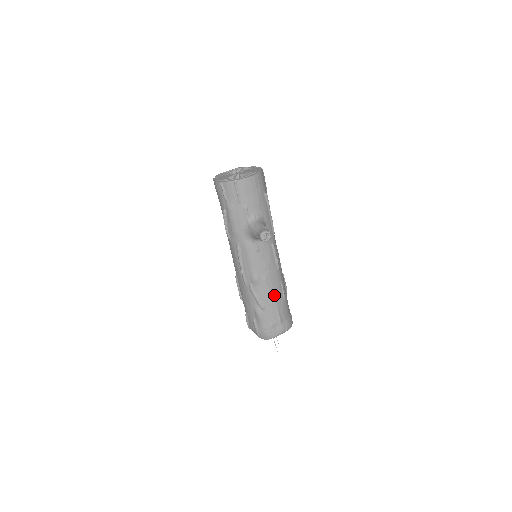
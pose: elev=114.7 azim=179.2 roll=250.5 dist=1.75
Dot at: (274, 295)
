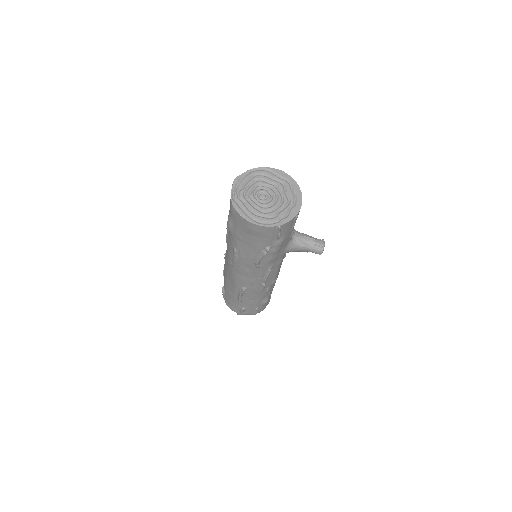
Dot at: occluded
